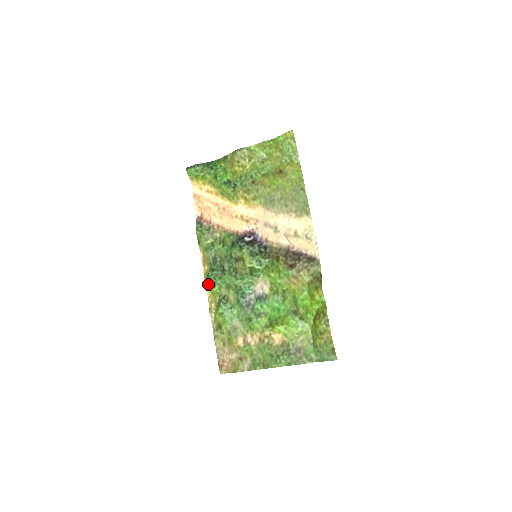
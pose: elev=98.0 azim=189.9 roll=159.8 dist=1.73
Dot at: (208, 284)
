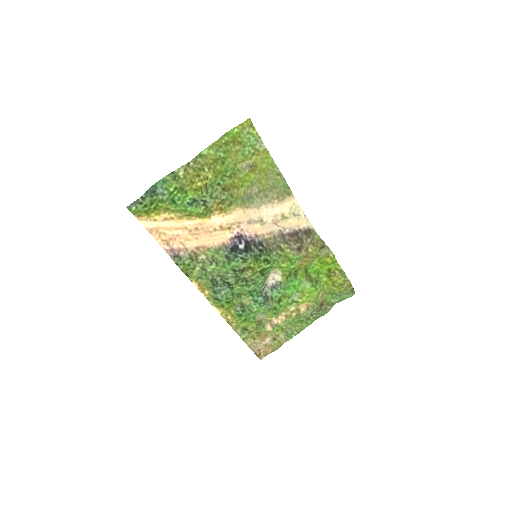
Dot at: (219, 305)
